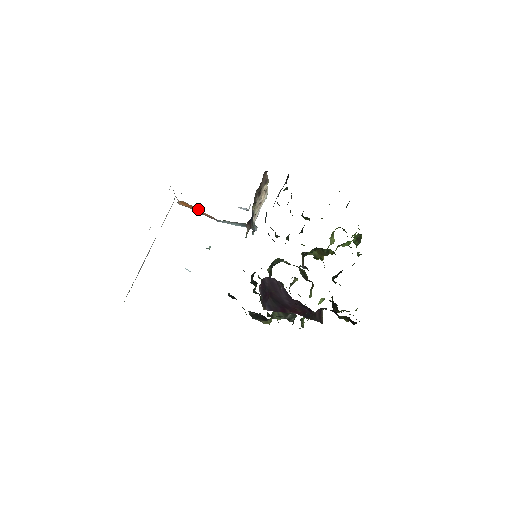
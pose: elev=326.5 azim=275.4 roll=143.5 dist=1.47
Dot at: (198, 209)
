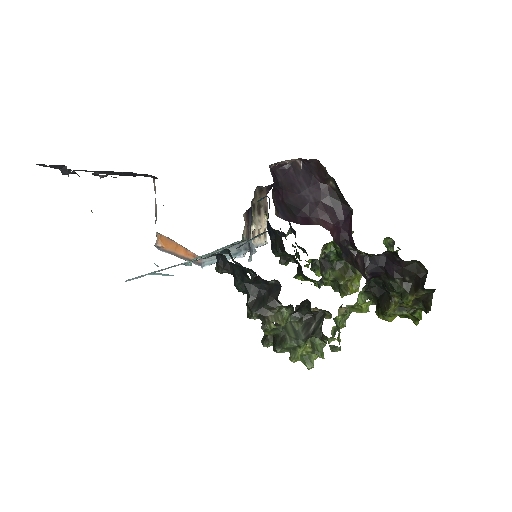
Dot at: (180, 246)
